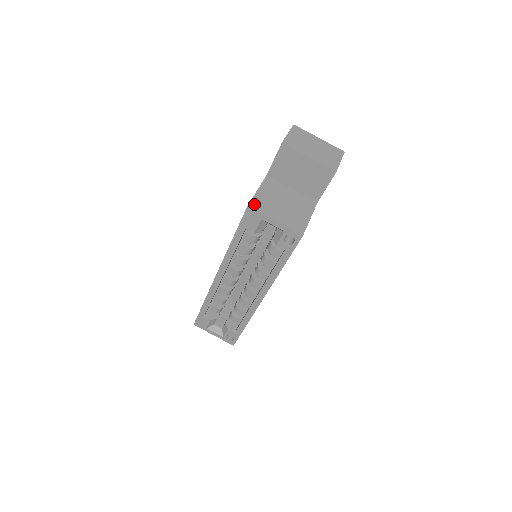
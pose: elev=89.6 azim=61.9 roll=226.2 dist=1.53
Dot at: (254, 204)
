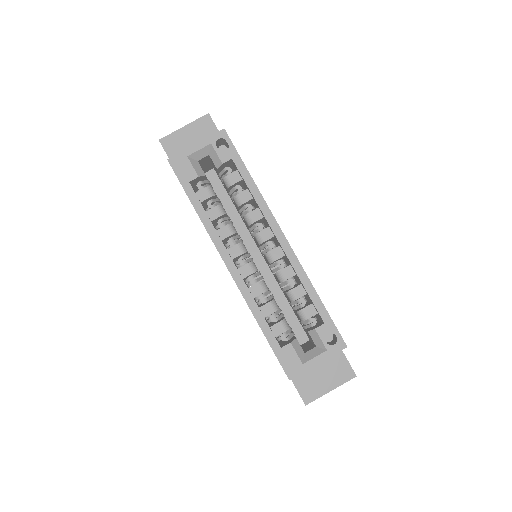
Dot at: (173, 159)
